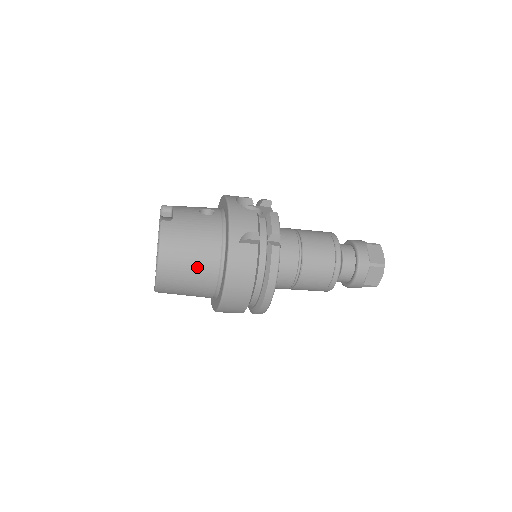
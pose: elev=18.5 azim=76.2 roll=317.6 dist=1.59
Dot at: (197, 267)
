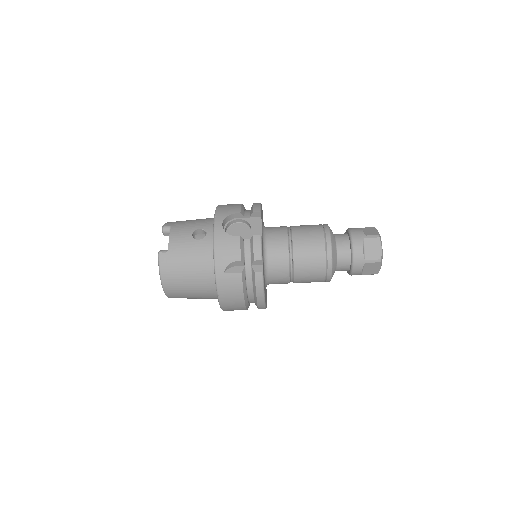
Dot at: (196, 288)
